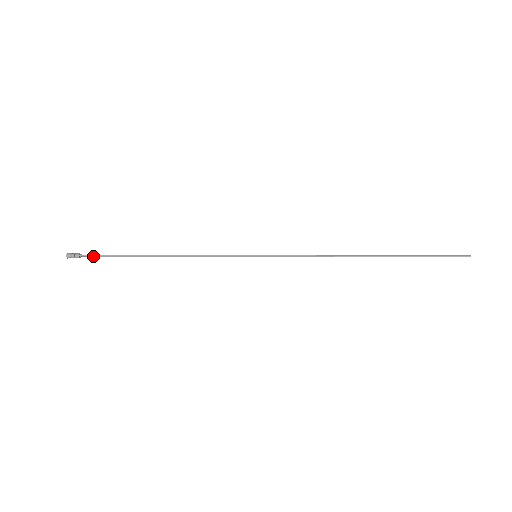
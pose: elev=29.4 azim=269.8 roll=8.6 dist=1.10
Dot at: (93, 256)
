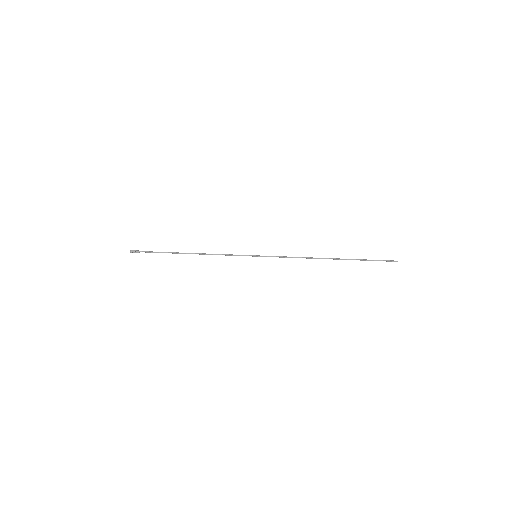
Dot at: (148, 252)
